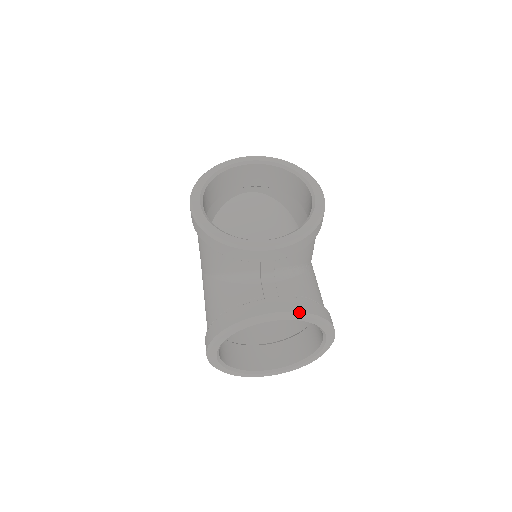
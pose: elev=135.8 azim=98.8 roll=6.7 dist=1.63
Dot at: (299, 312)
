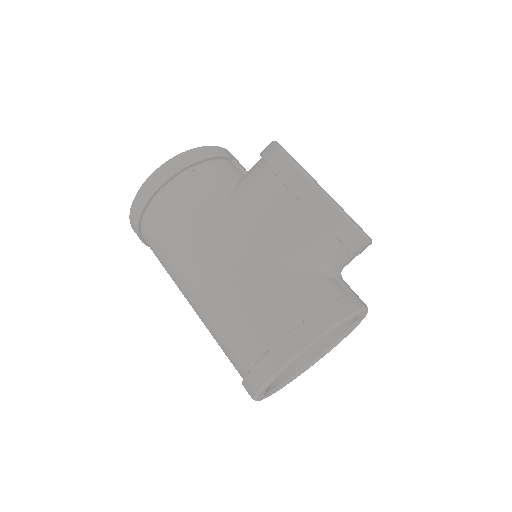
Dot at: occluded
